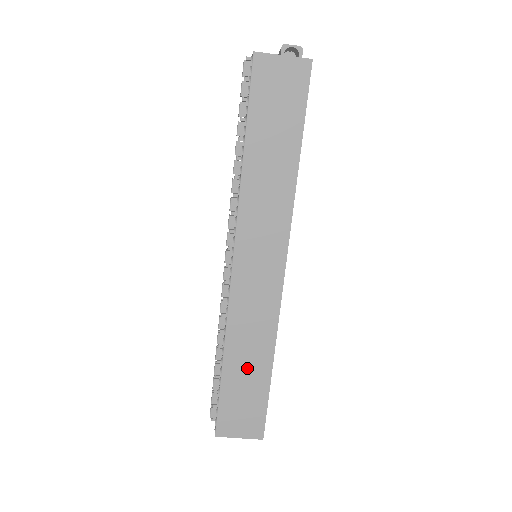
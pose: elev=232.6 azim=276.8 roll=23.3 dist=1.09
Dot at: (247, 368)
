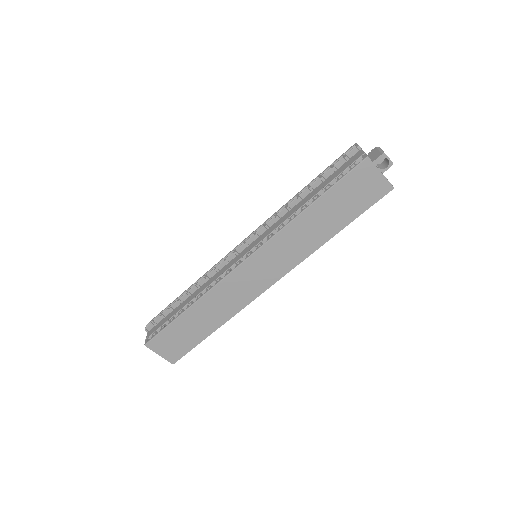
Dot at: (199, 322)
